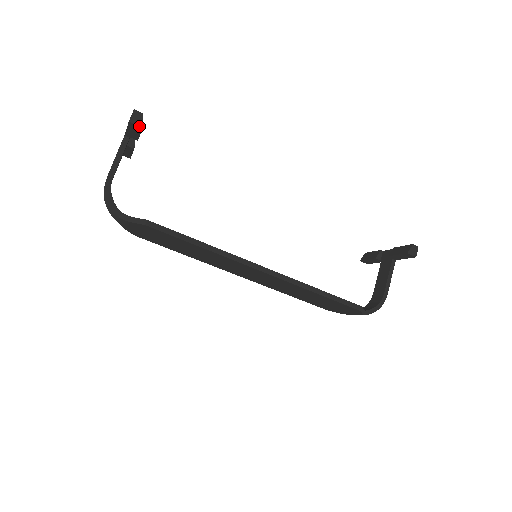
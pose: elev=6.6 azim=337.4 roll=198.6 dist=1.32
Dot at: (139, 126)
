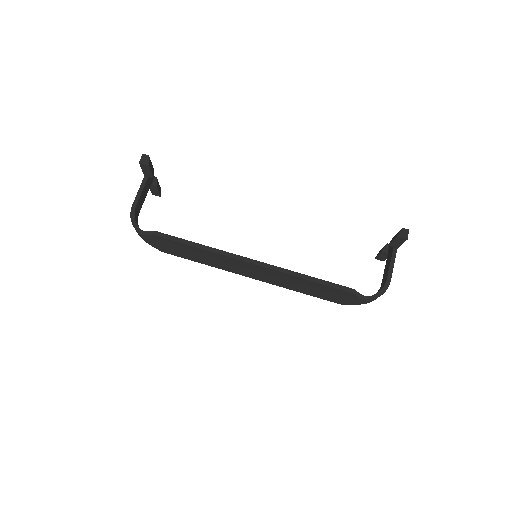
Dot at: (146, 165)
